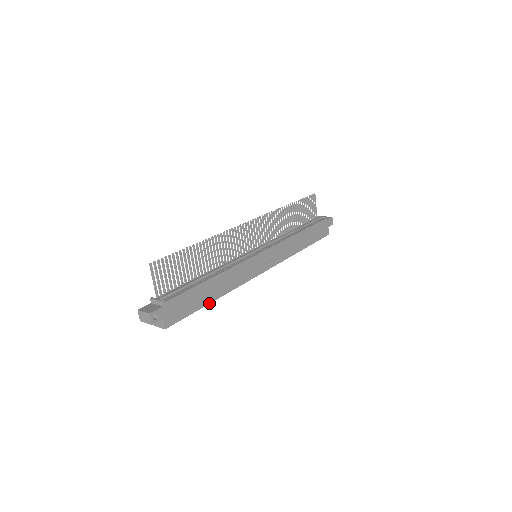
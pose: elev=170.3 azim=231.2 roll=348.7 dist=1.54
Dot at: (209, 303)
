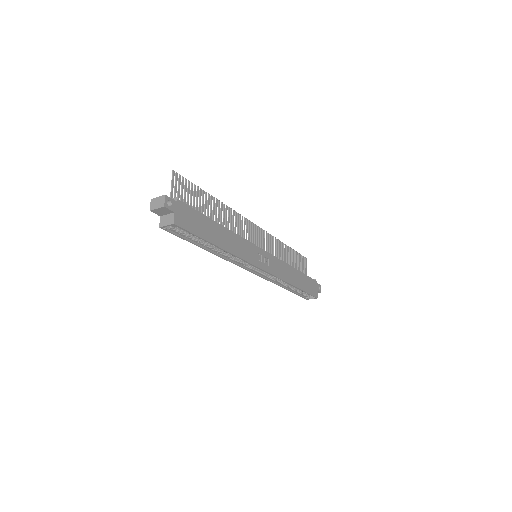
Dot at: (214, 244)
